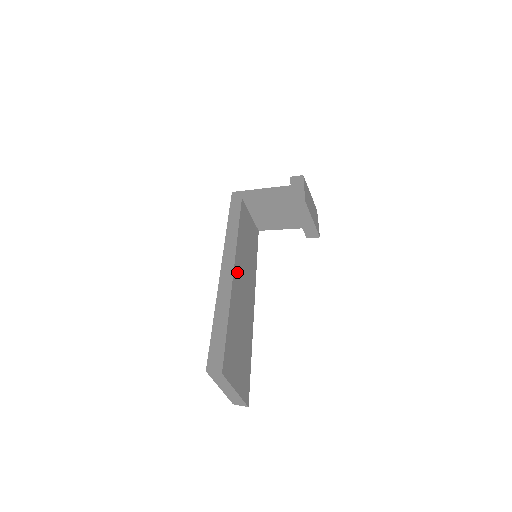
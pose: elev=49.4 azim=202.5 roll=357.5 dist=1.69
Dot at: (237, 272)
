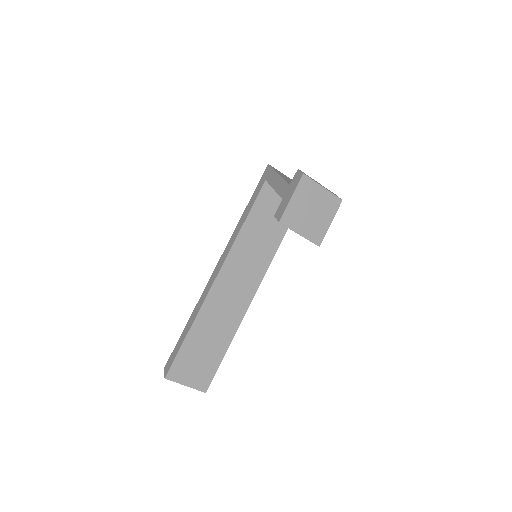
Dot at: (222, 279)
